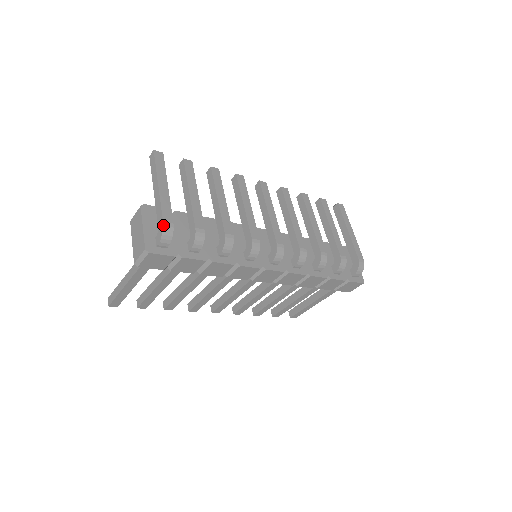
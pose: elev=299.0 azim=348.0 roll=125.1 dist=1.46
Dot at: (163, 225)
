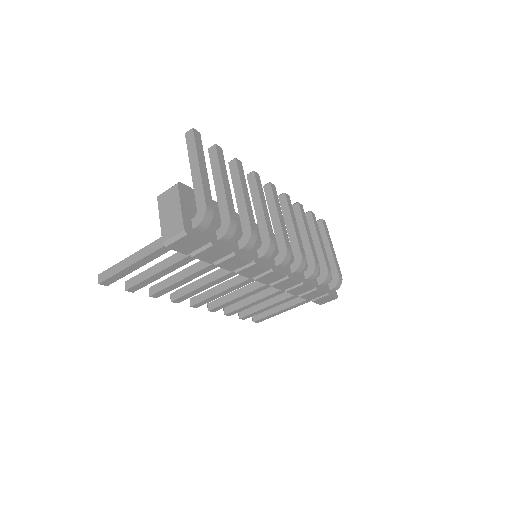
Dot at: (206, 208)
